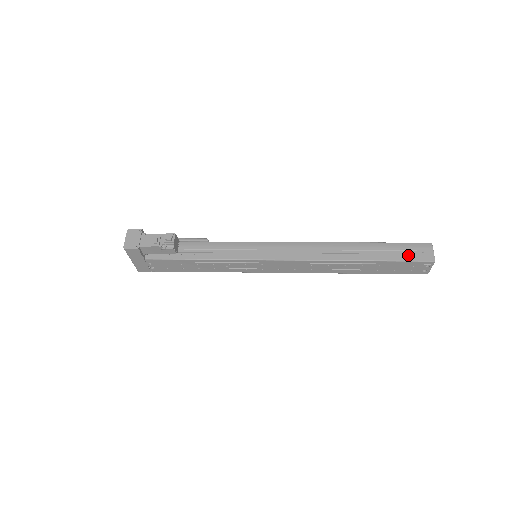
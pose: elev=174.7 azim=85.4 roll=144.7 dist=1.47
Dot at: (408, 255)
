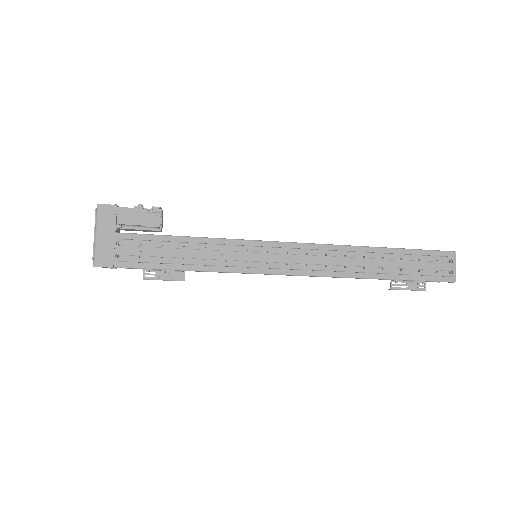
Dot at: occluded
